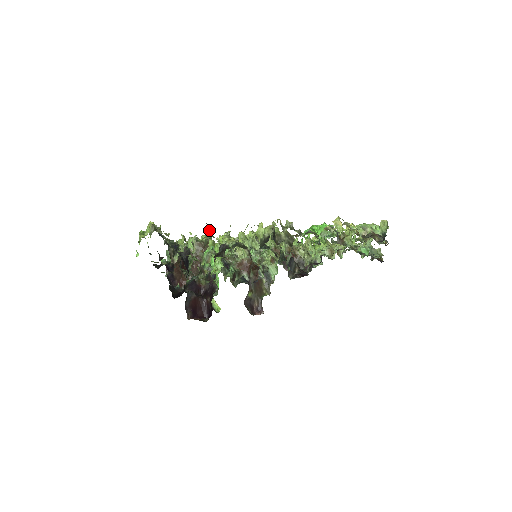
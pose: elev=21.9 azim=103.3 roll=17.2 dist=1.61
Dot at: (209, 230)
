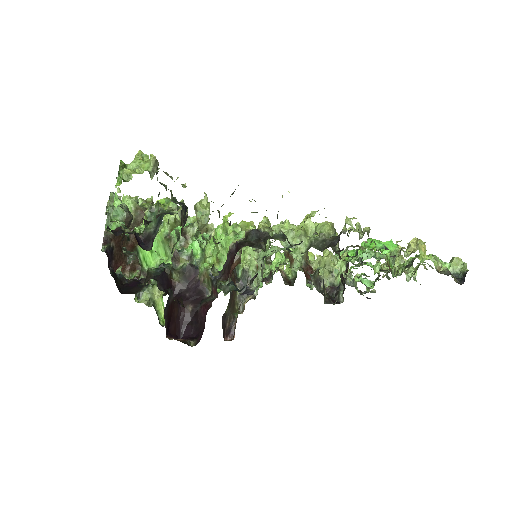
Dot at: (255, 201)
